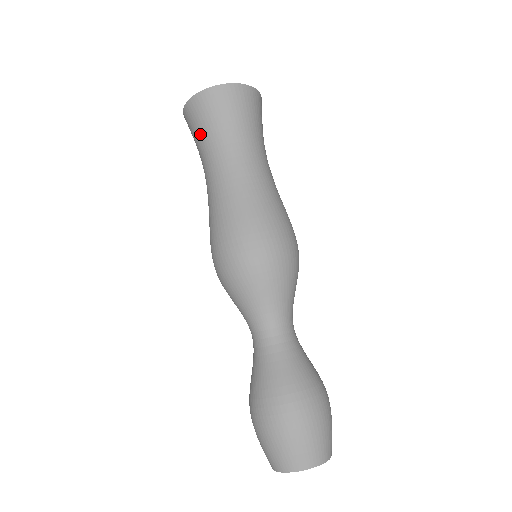
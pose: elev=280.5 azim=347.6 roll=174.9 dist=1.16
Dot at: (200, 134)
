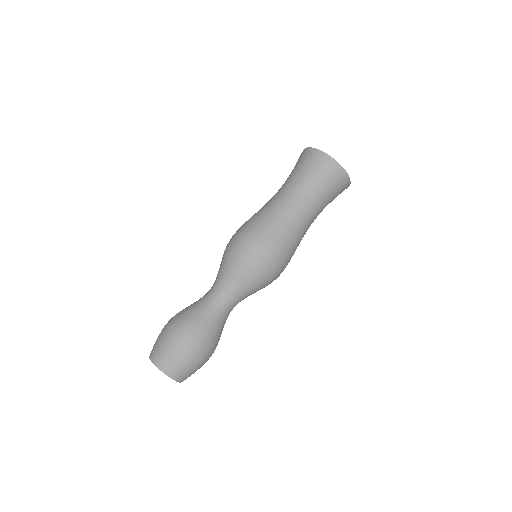
Dot at: occluded
